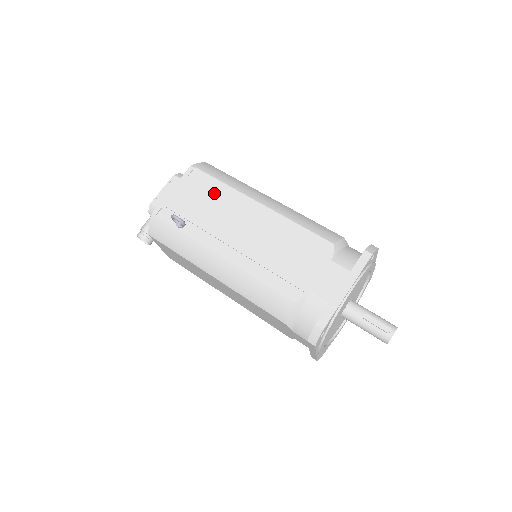
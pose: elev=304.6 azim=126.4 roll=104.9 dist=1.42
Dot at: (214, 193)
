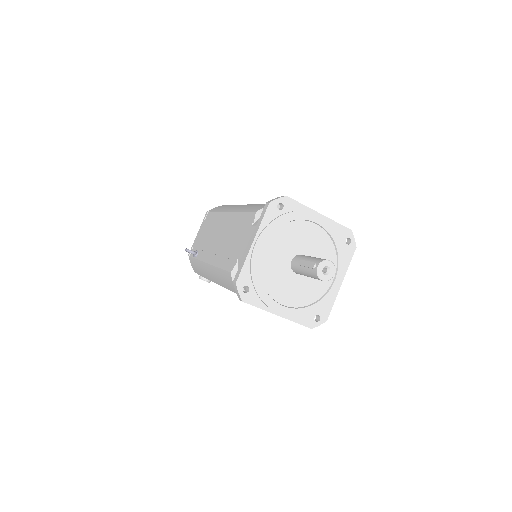
Dot at: (211, 222)
